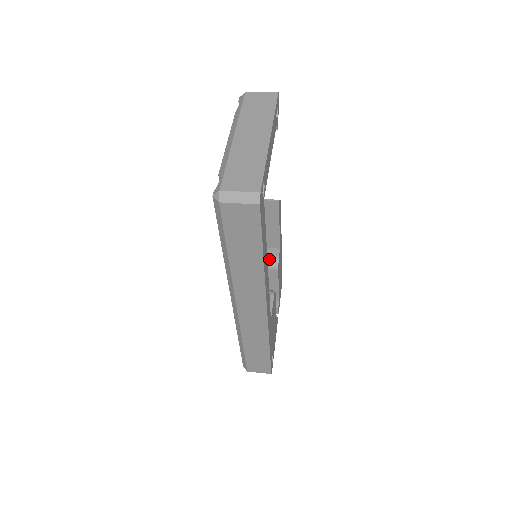
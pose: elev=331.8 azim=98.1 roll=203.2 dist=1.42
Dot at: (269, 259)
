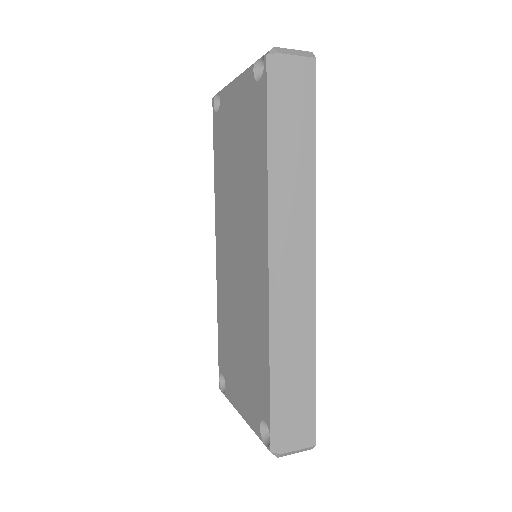
Dot at: occluded
